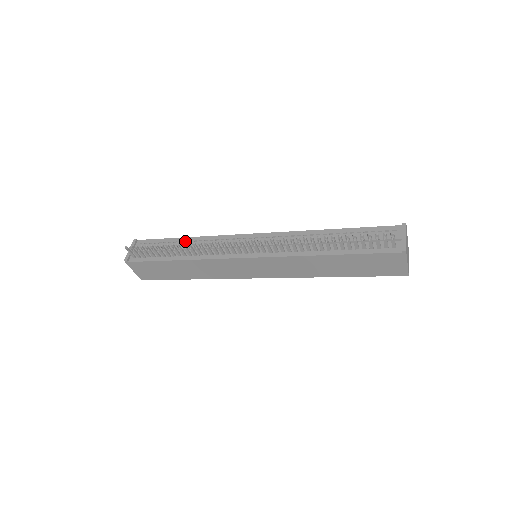
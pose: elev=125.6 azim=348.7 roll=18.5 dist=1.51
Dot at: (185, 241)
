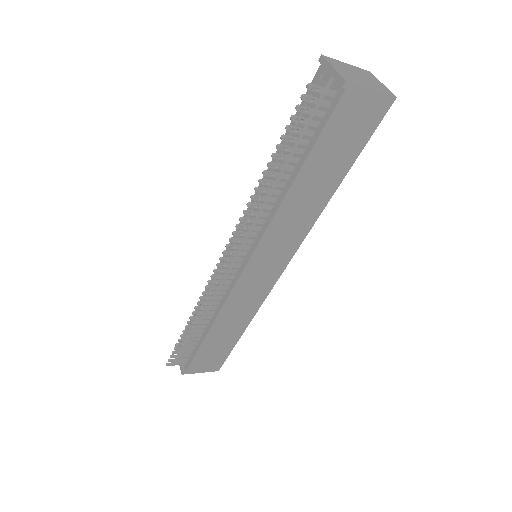
Dot at: occluded
